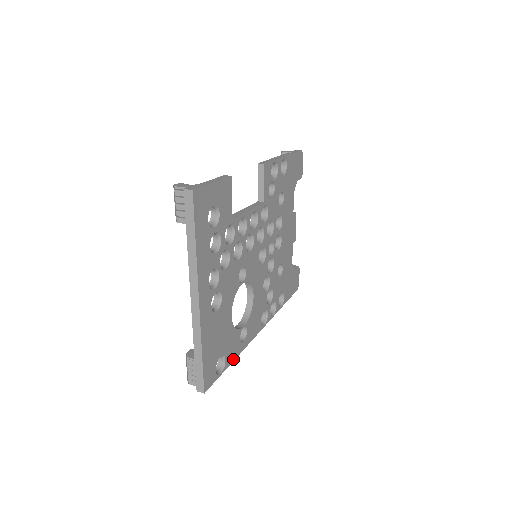
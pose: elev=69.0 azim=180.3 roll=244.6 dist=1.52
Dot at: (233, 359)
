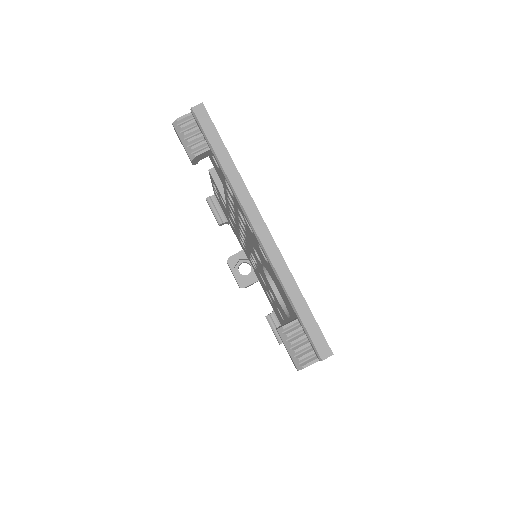
Dot at: occluded
